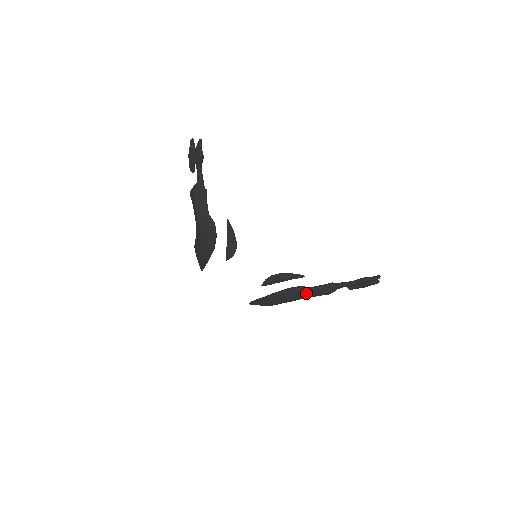
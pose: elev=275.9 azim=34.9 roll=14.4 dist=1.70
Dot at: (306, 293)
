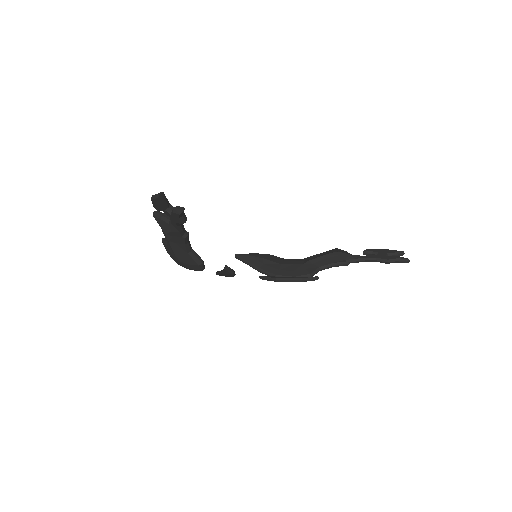
Dot at: occluded
